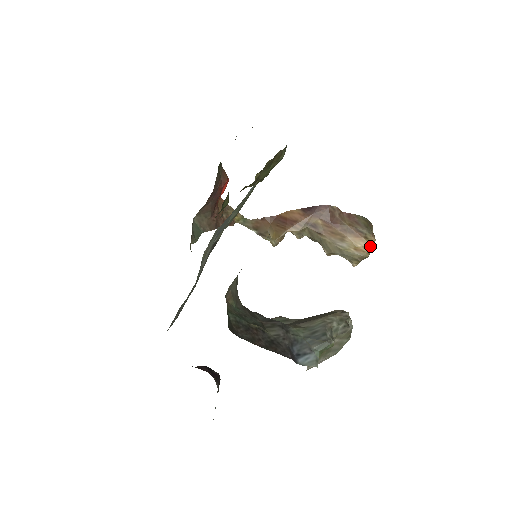
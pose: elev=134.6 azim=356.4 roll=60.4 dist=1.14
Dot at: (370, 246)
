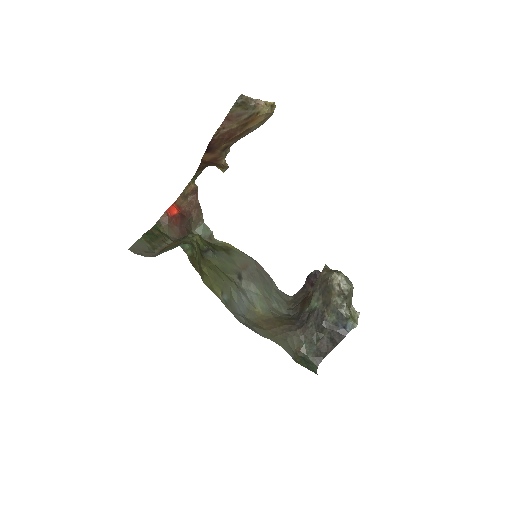
Dot at: (268, 112)
